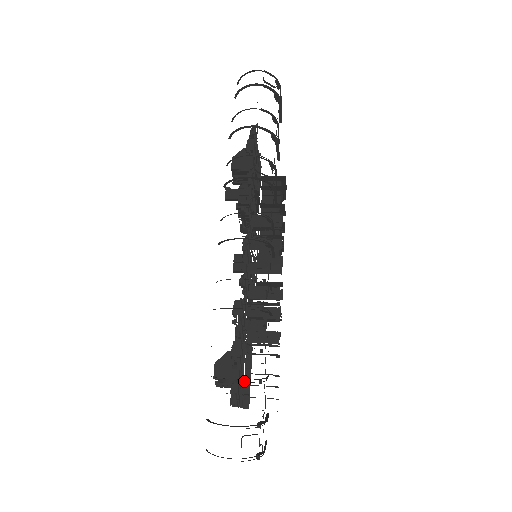
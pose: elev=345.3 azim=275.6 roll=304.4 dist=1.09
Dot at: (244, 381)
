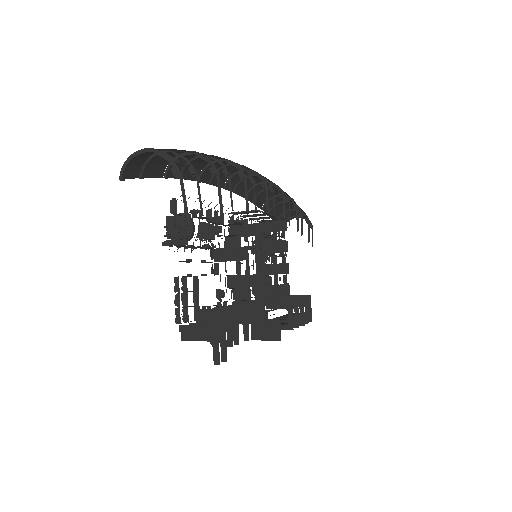
Dot at: (193, 276)
